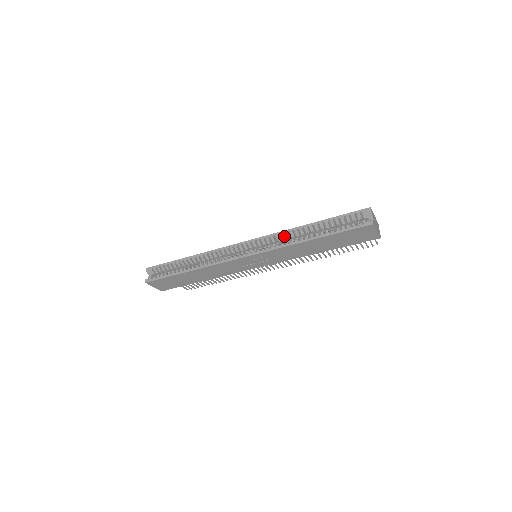
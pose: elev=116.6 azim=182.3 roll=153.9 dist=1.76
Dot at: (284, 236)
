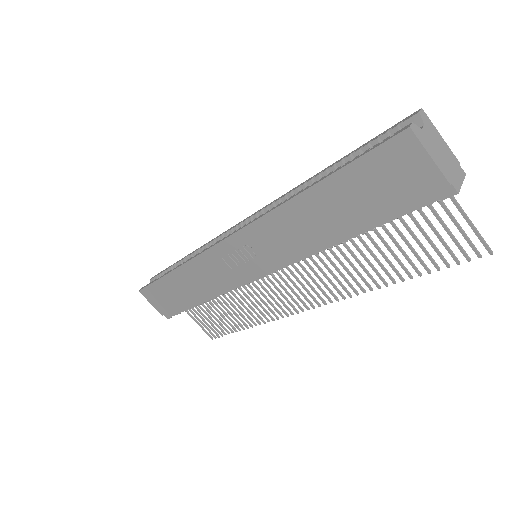
Dot at: occluded
